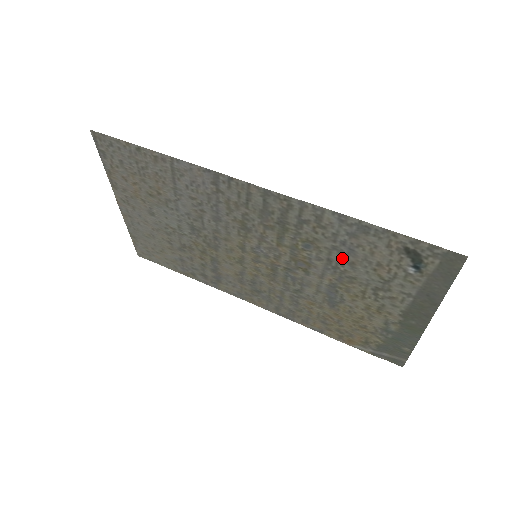
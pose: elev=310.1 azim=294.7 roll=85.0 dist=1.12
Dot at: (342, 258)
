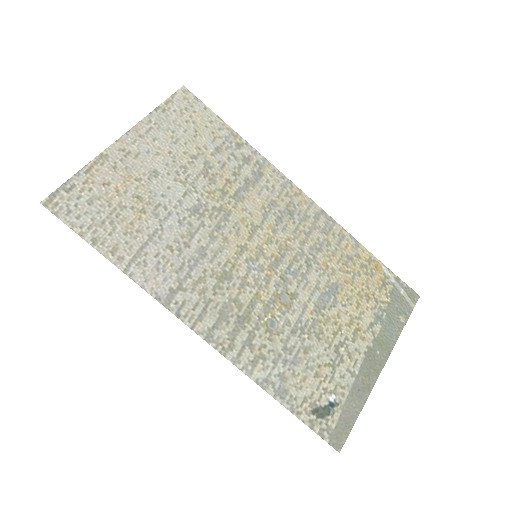
Dot at: (297, 347)
